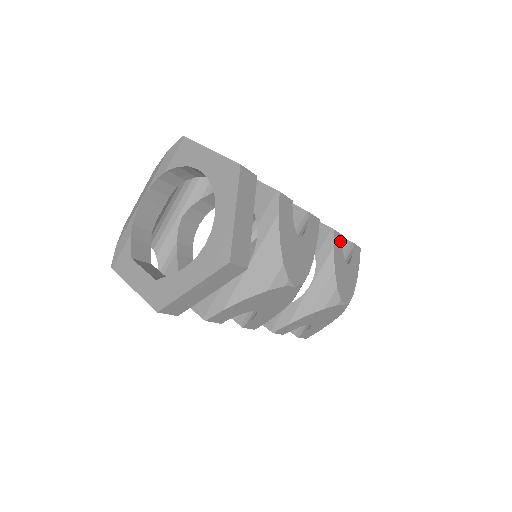
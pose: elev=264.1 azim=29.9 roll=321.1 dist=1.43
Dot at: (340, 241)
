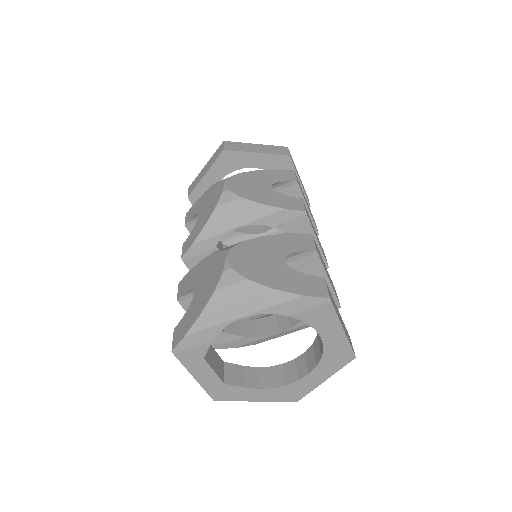
Dot at: occluded
